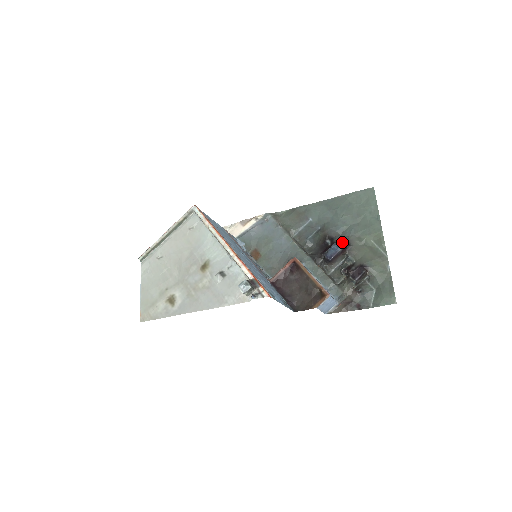
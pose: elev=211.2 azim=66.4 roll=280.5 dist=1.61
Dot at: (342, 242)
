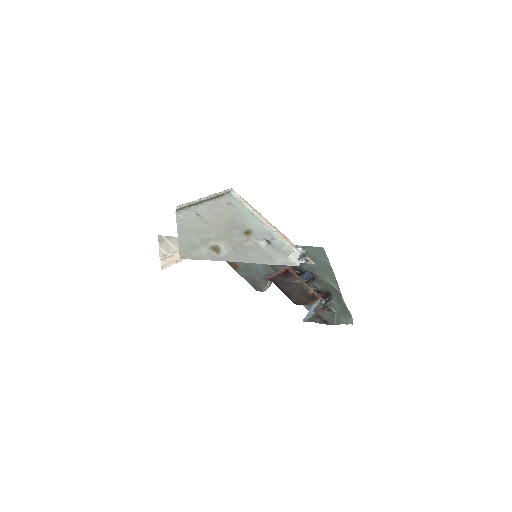
Dot at: occluded
